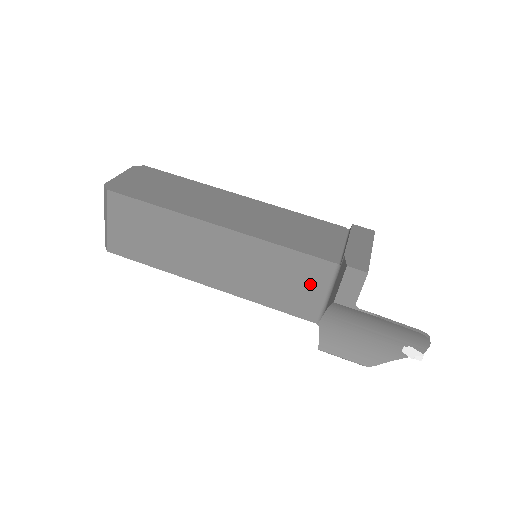
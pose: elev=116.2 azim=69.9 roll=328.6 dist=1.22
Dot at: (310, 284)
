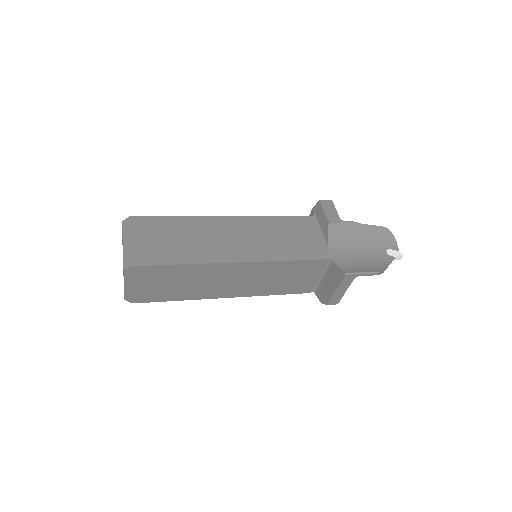
Dot at: (306, 233)
